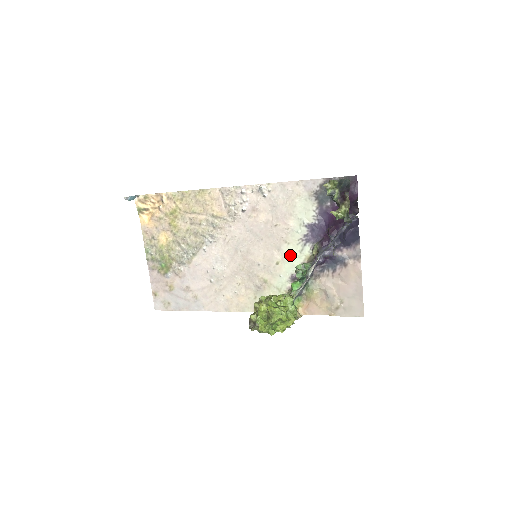
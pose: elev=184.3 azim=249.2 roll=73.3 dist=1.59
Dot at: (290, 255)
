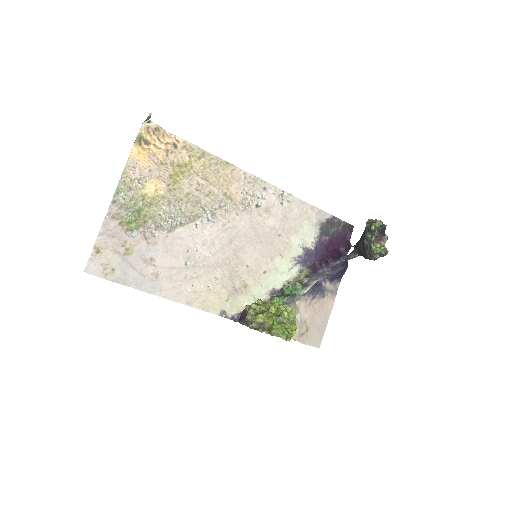
Dot at: (279, 269)
